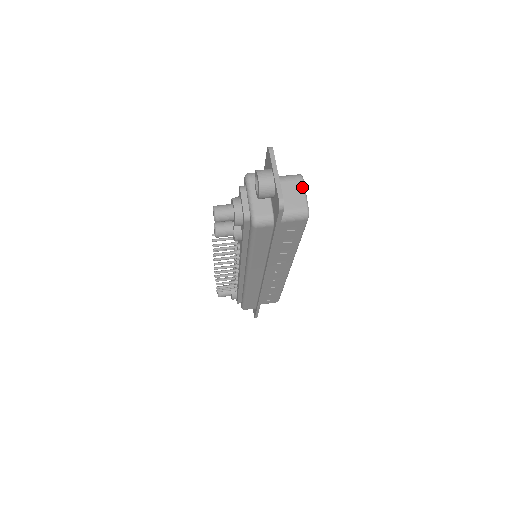
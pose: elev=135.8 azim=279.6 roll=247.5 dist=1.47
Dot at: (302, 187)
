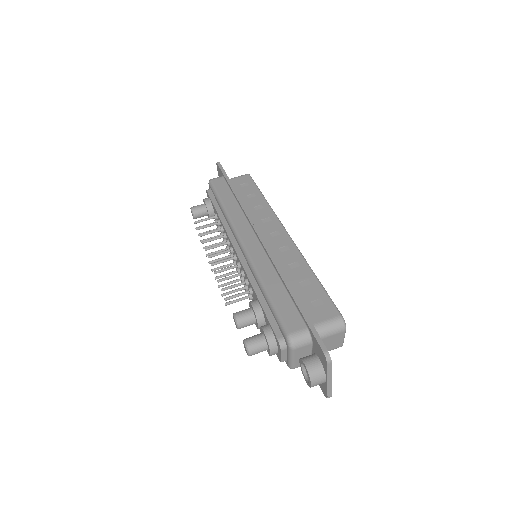
Dot at: (343, 335)
